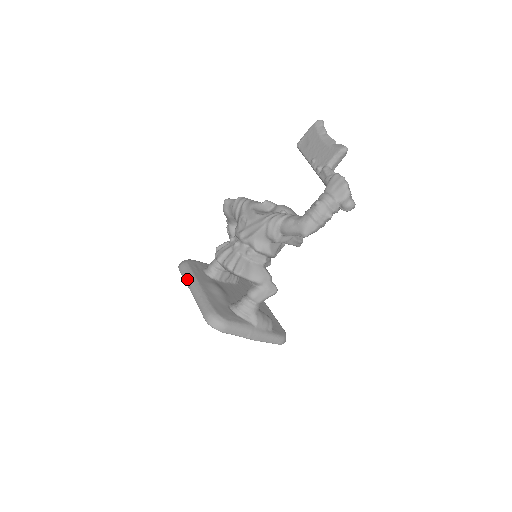
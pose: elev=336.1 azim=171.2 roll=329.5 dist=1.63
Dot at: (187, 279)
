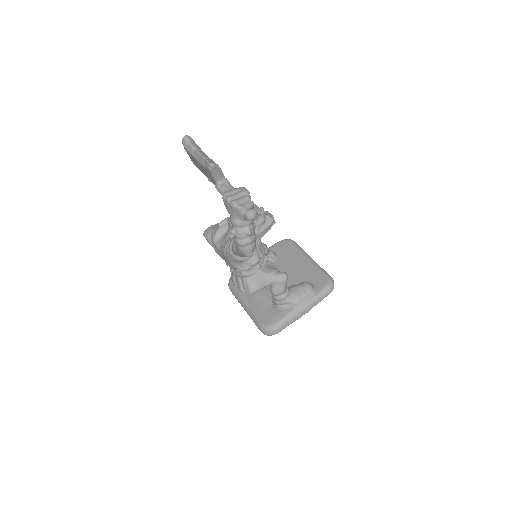
Dot at: occluded
